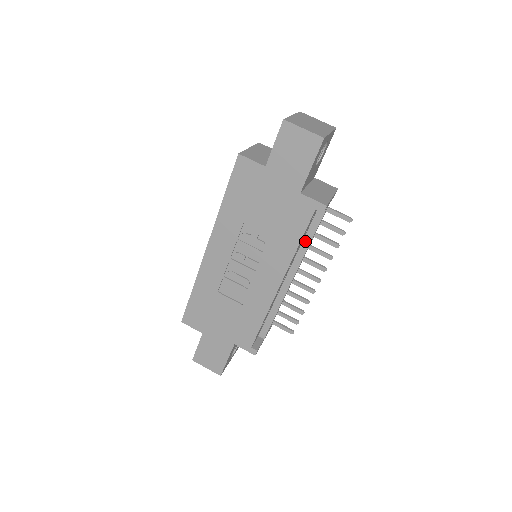
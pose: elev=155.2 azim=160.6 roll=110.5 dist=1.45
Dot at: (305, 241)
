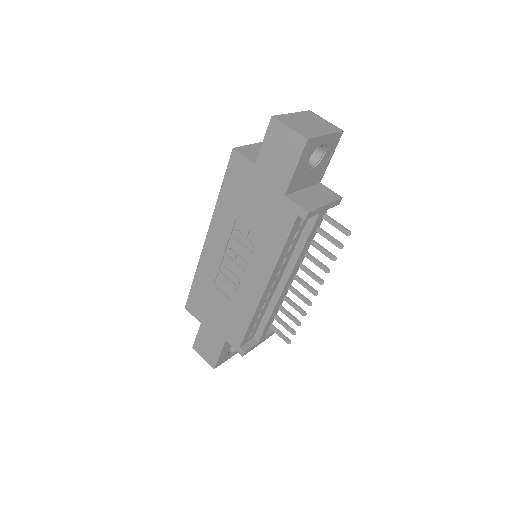
Dot at: (297, 248)
